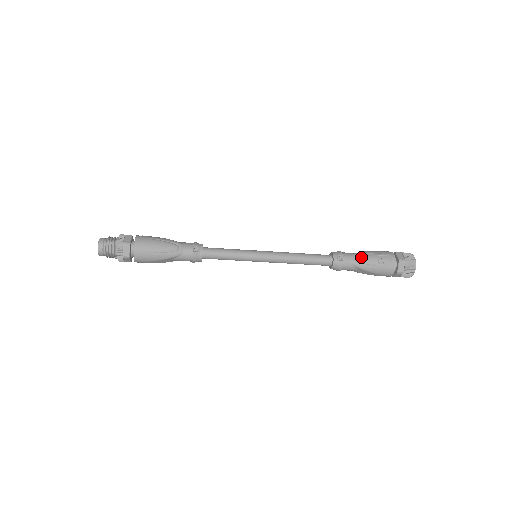
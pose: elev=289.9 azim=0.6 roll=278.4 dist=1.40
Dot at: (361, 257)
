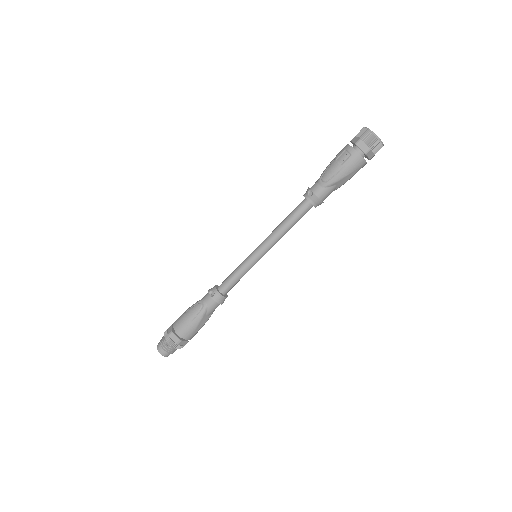
Dot at: (325, 175)
